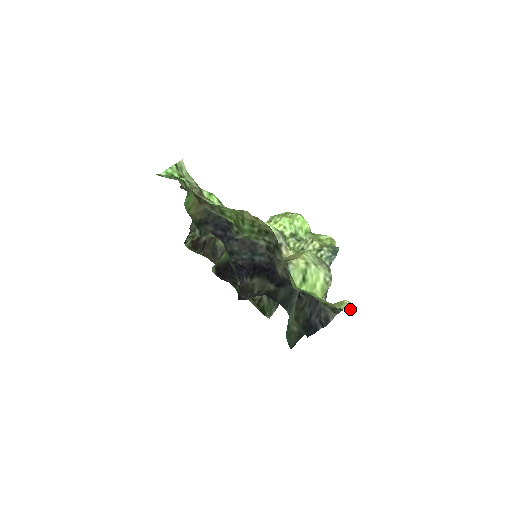
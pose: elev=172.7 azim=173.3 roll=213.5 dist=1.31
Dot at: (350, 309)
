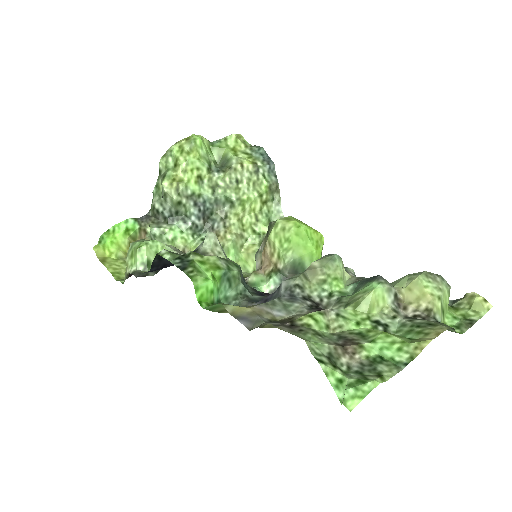
Dot at: (490, 305)
